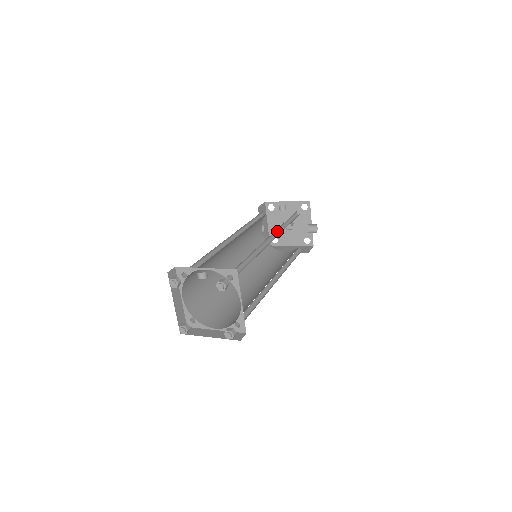
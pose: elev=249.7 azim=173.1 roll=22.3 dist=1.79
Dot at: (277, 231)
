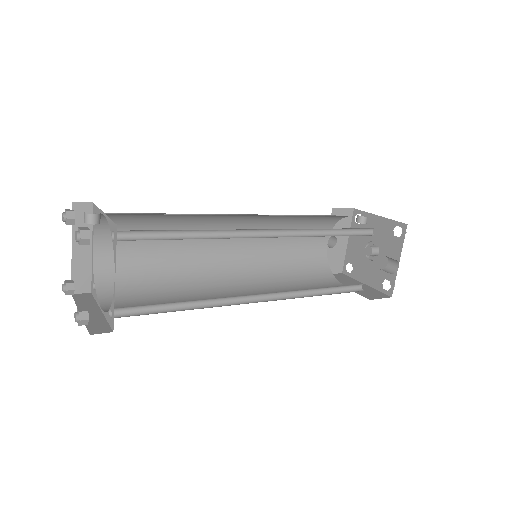
Dot at: (299, 233)
